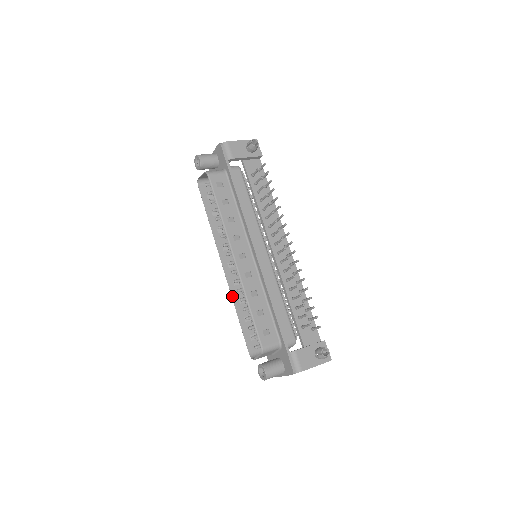
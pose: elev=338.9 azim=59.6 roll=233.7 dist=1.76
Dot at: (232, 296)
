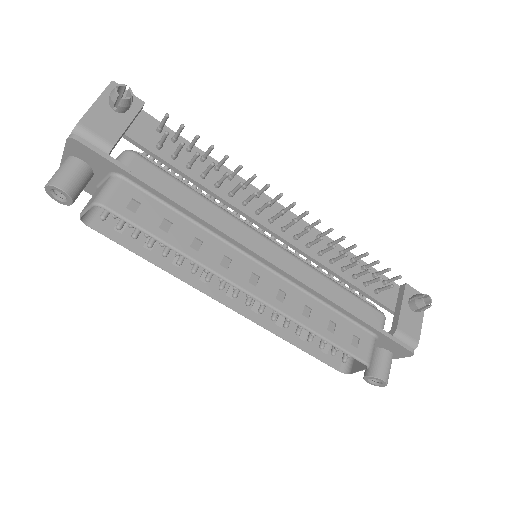
Dot at: (267, 329)
